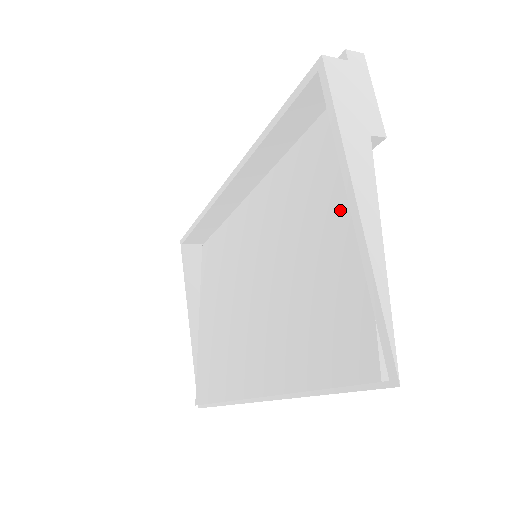
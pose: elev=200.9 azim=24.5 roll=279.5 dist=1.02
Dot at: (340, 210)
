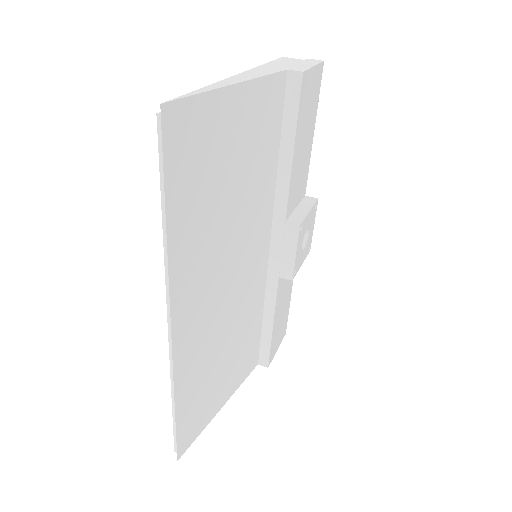
Dot at: occluded
